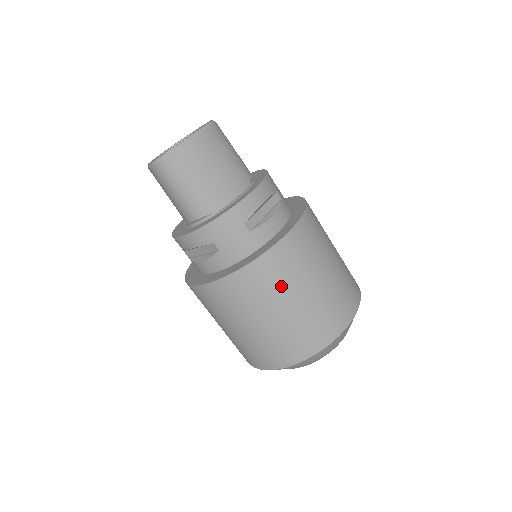
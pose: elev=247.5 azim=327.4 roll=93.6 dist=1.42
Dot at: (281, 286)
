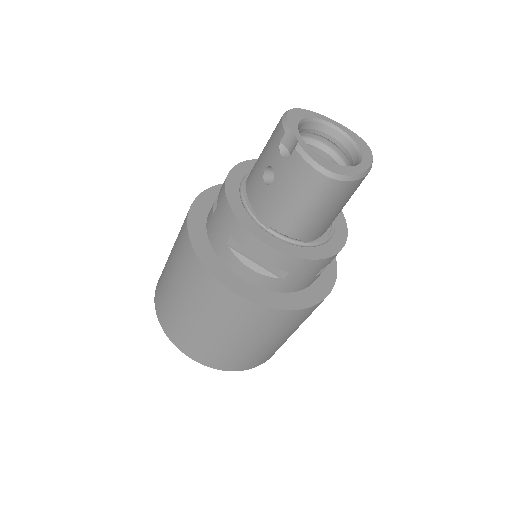
Dot at: (294, 327)
